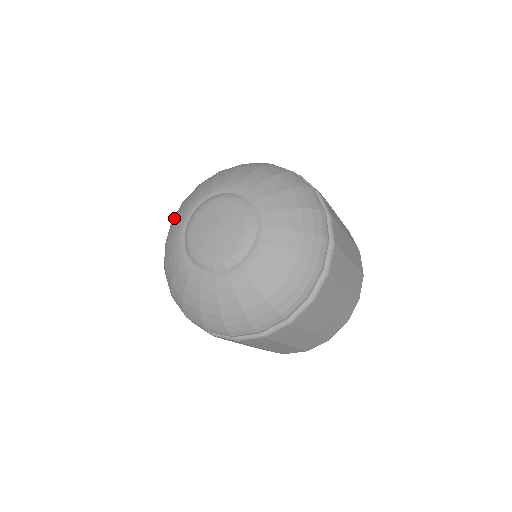
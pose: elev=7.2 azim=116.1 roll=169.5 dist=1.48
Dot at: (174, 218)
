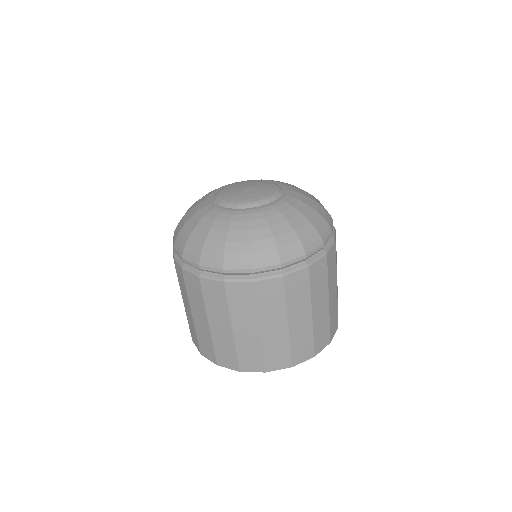
Dot at: occluded
